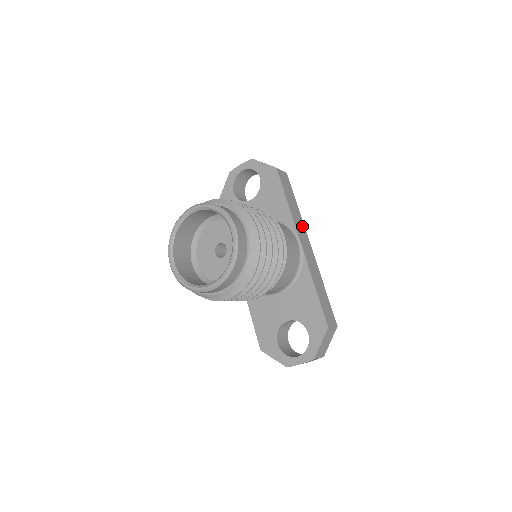
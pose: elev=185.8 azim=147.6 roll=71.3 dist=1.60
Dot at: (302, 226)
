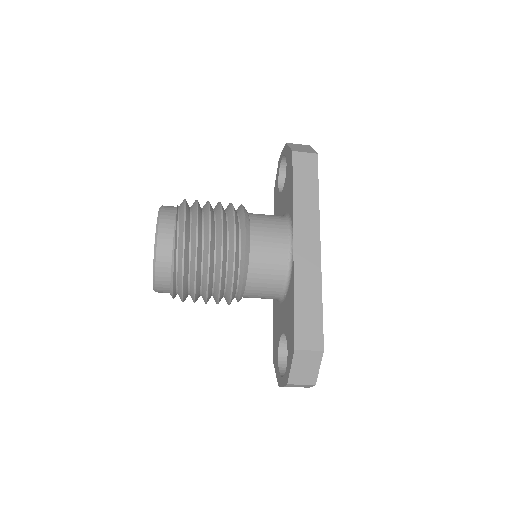
Dot at: (313, 220)
